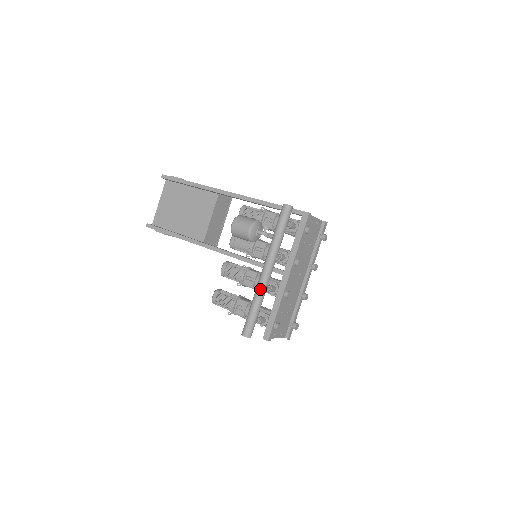
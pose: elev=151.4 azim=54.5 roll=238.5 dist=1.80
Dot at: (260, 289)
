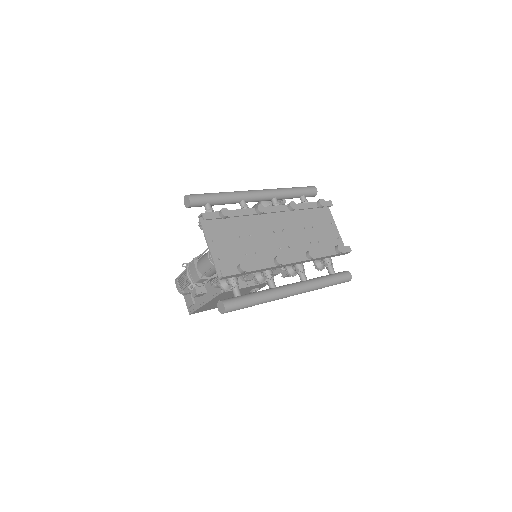
Dot at: (238, 191)
